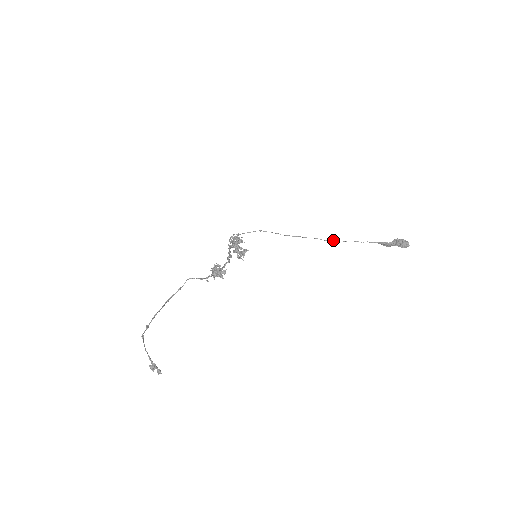
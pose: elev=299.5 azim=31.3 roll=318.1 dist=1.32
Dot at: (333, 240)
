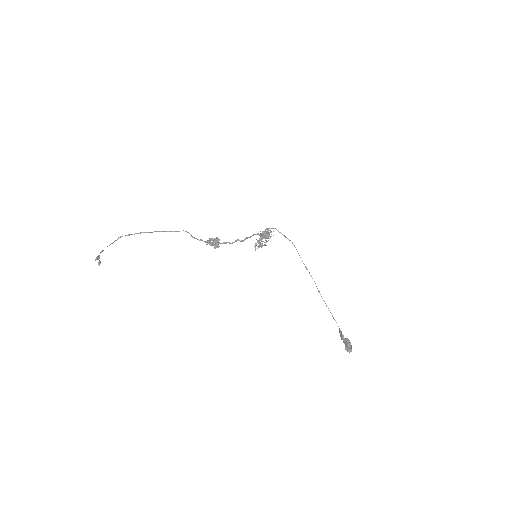
Dot at: occluded
